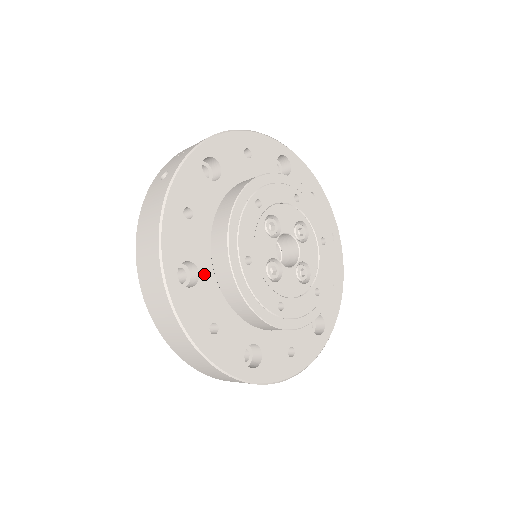
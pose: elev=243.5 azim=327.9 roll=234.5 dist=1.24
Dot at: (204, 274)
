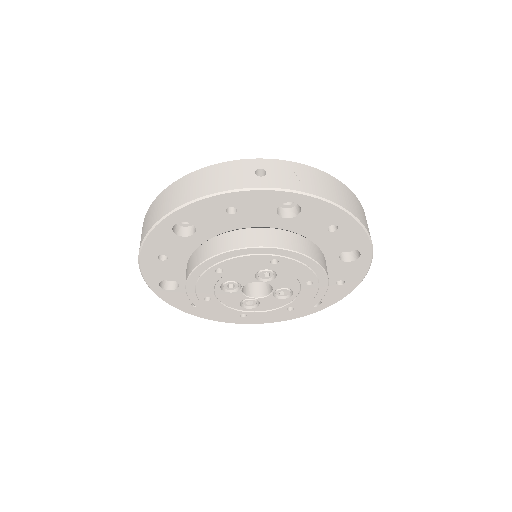
Dot at: (195, 238)
